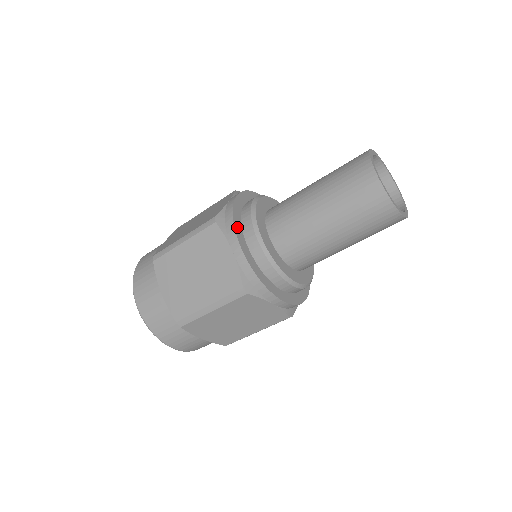
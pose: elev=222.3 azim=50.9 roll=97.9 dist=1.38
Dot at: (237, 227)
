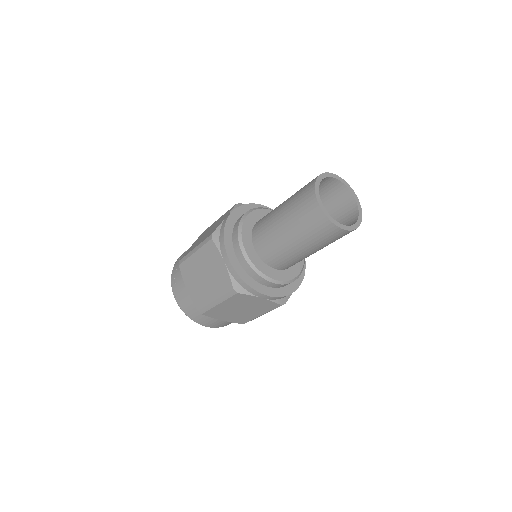
Dot at: (253, 285)
